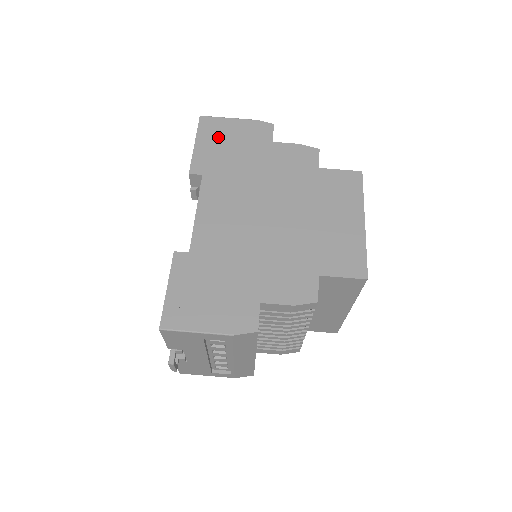
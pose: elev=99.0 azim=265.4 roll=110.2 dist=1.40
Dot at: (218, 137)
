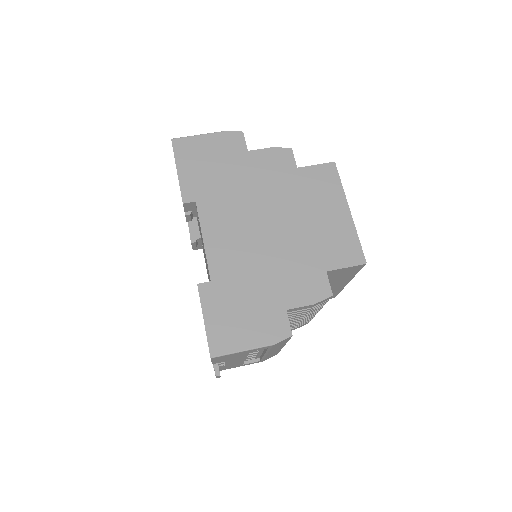
Dot at: (196, 158)
